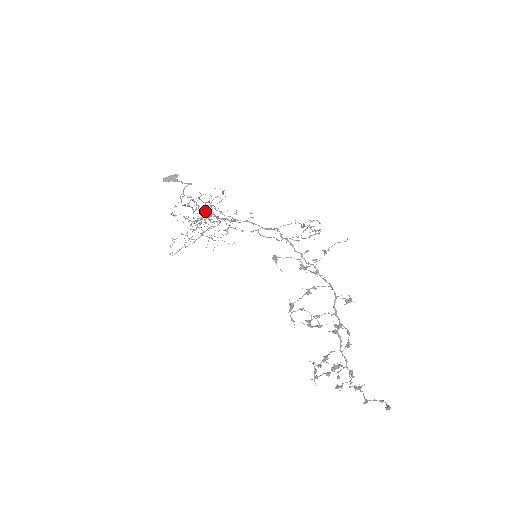
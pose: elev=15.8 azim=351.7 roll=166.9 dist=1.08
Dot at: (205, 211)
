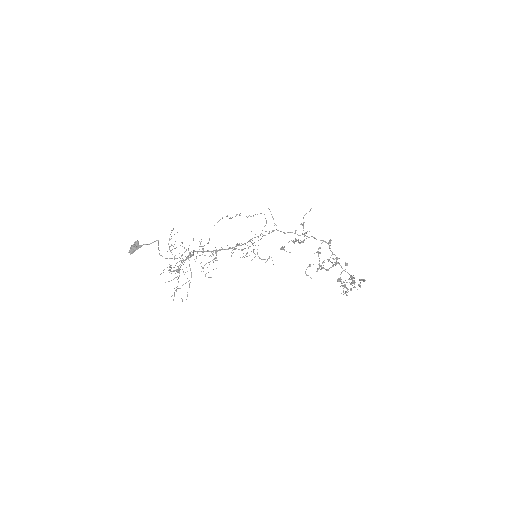
Dot at: occluded
